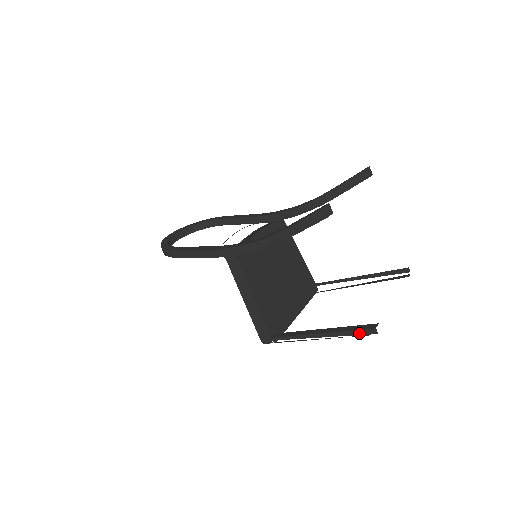
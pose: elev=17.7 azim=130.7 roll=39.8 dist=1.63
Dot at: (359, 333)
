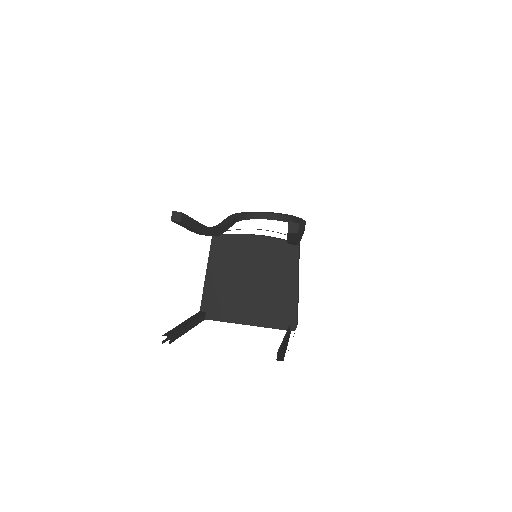
Dot at: occluded
